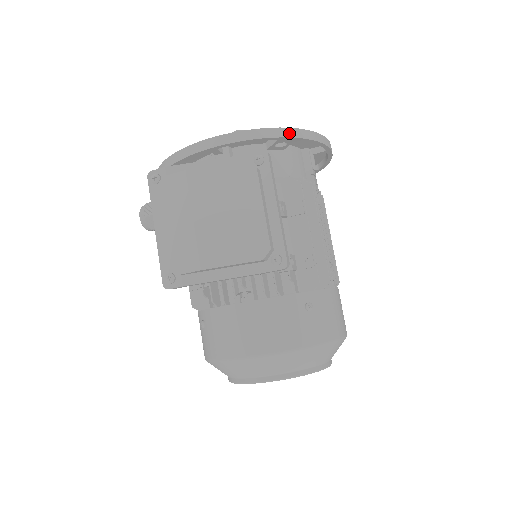
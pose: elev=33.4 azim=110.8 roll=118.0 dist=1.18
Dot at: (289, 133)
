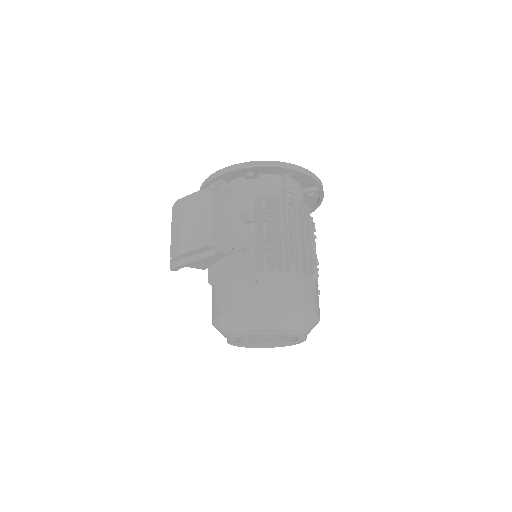
Dot at: (247, 165)
